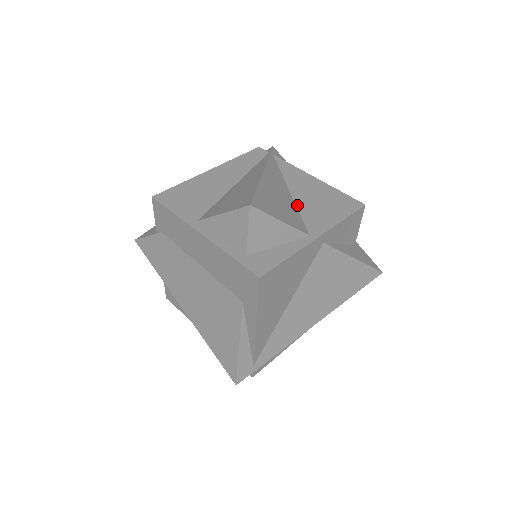
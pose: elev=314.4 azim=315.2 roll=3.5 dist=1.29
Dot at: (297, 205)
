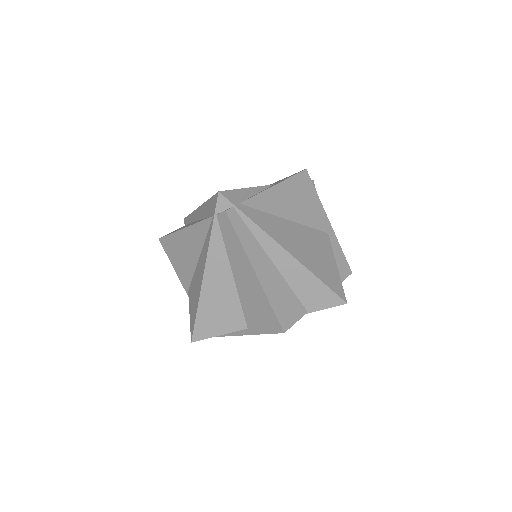
Dot at: occluded
